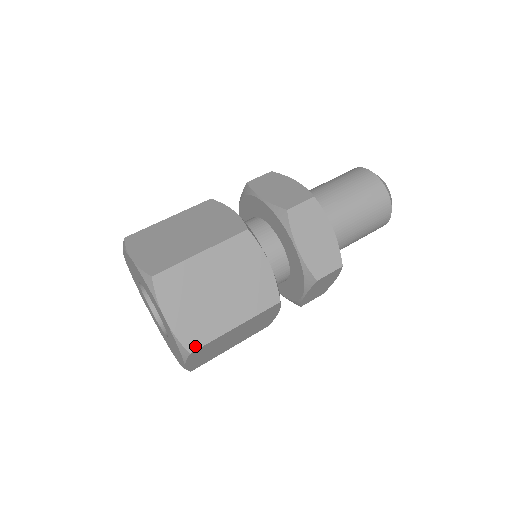
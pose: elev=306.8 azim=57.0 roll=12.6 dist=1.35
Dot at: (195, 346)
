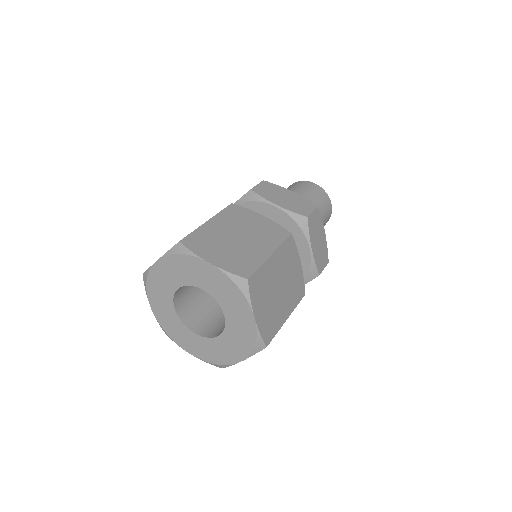
Dot at: (269, 340)
